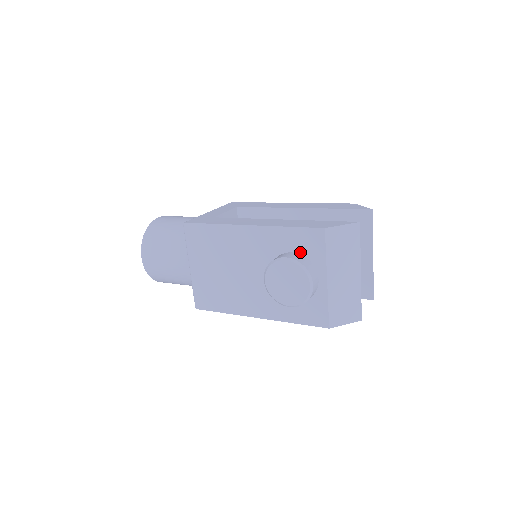
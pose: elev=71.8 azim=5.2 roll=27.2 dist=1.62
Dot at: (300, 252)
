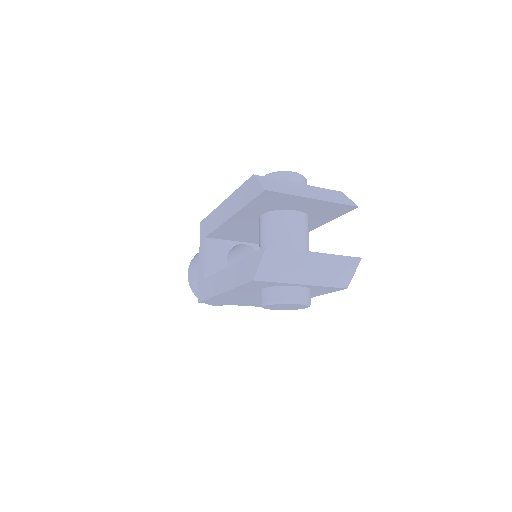
Dot at: (265, 287)
